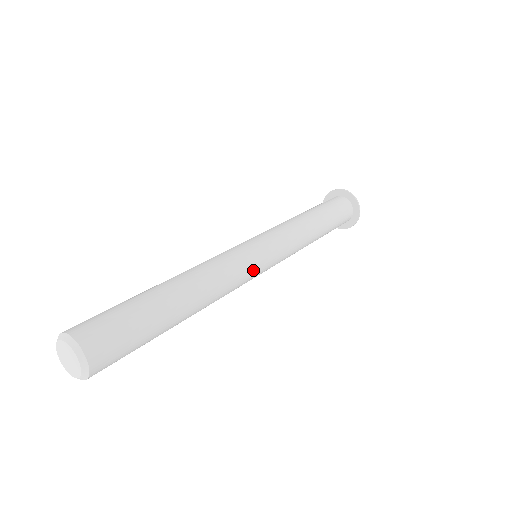
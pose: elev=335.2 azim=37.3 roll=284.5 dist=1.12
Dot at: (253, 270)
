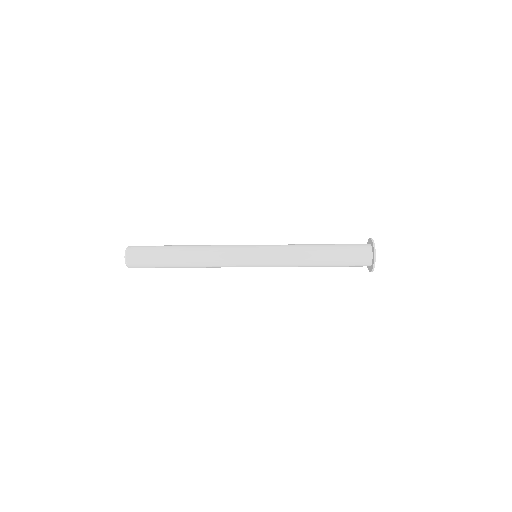
Dot at: (238, 250)
